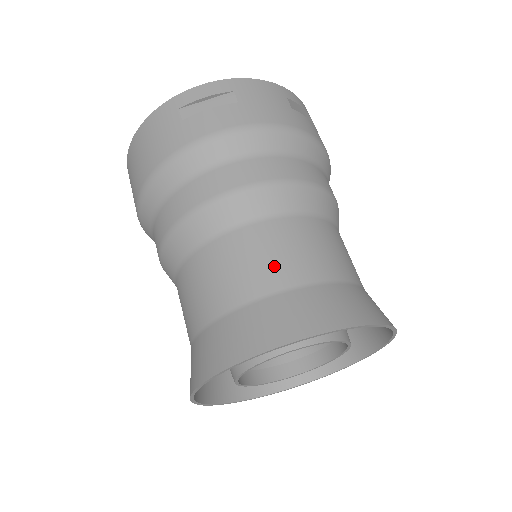
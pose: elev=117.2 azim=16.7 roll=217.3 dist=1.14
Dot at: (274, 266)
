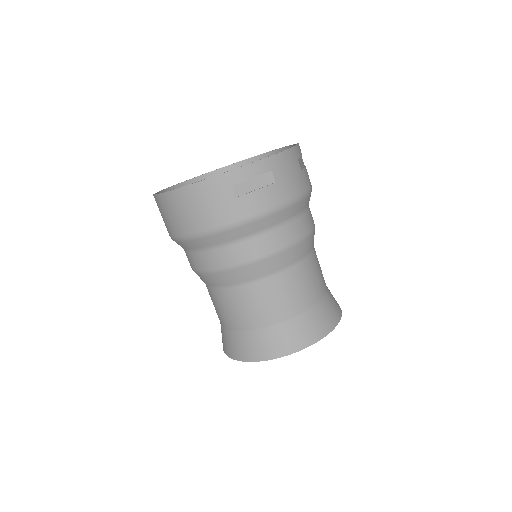
Dot at: (295, 299)
